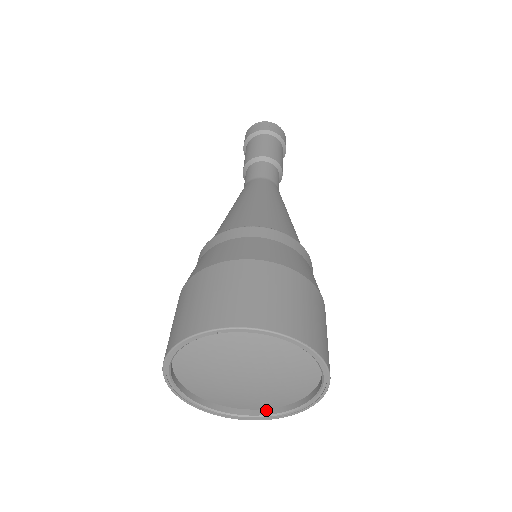
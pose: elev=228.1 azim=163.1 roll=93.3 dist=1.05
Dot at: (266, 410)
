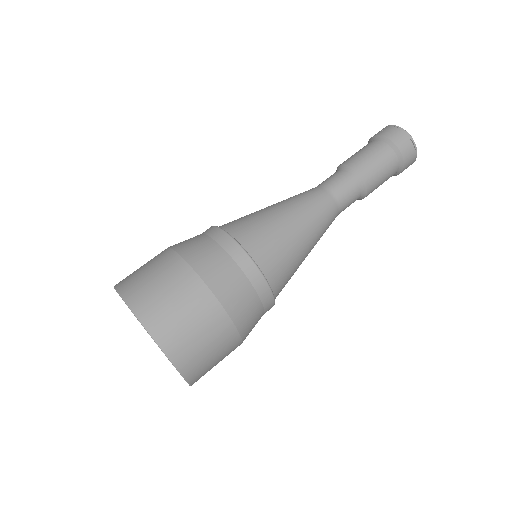
Dot at: occluded
